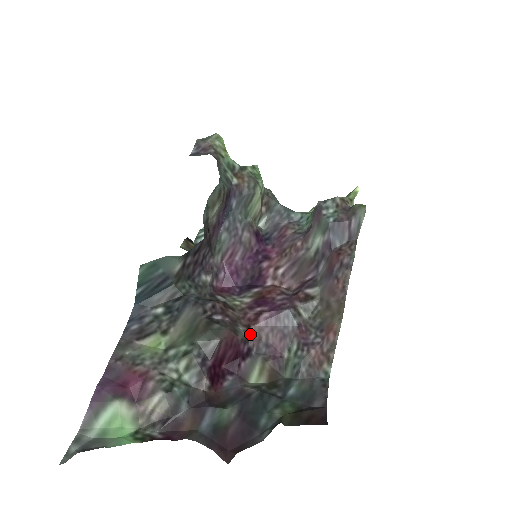
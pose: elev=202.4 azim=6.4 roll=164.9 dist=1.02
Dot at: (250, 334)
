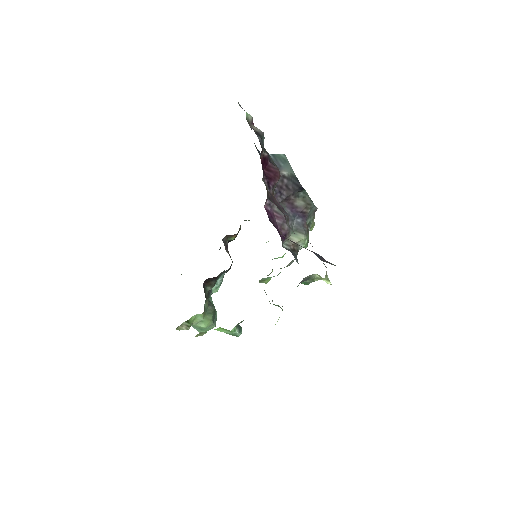
Dot at: (273, 193)
